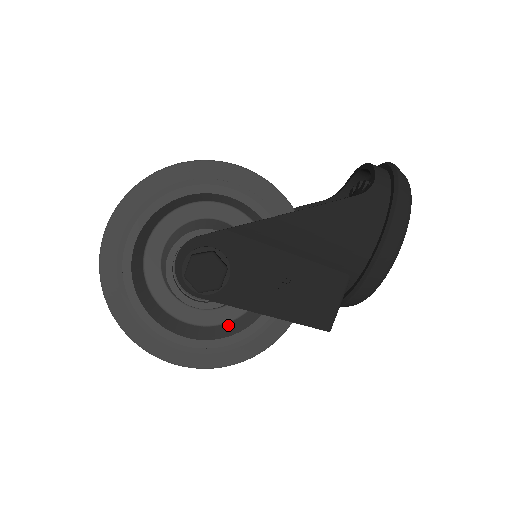
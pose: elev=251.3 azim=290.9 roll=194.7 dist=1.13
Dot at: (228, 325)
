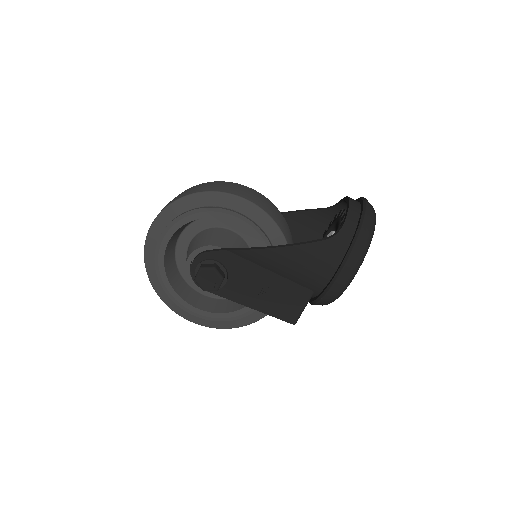
Dot at: (231, 301)
